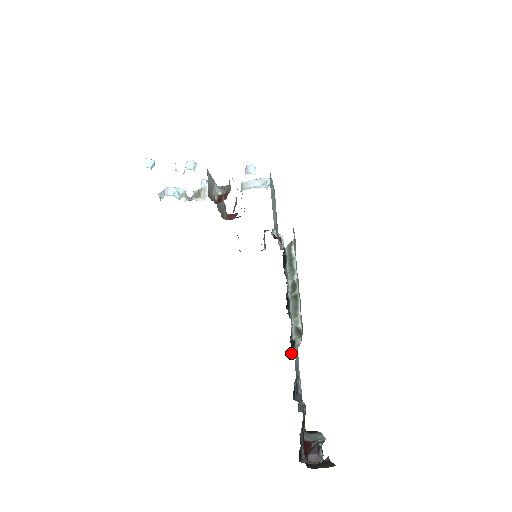
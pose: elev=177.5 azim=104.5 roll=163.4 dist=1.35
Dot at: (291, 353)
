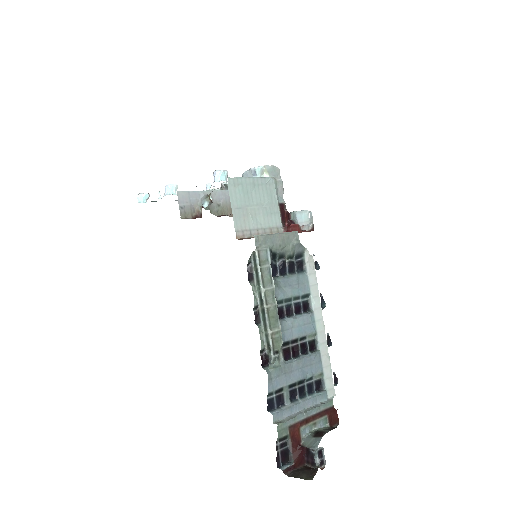
Dot at: (267, 366)
